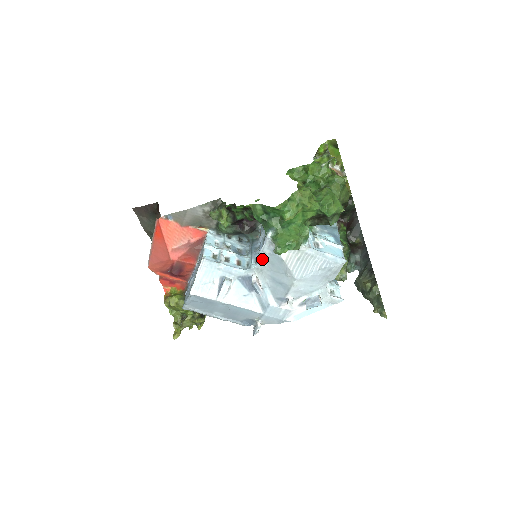
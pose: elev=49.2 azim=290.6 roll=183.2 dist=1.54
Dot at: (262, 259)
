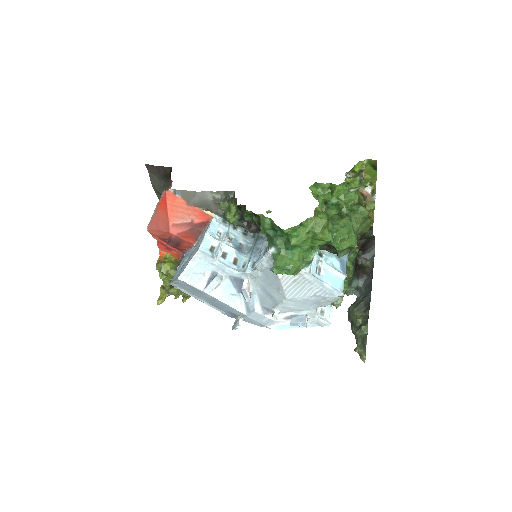
Dot at: (258, 269)
